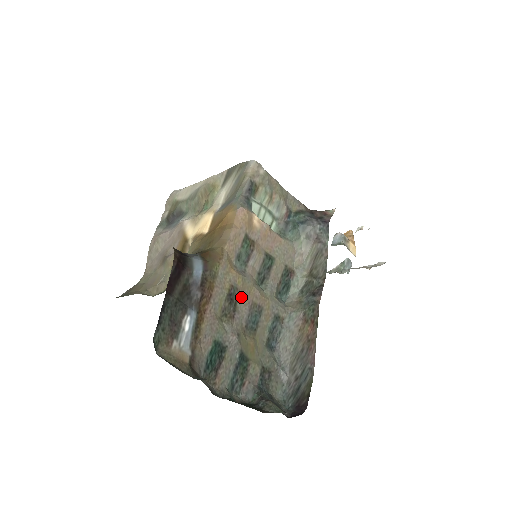
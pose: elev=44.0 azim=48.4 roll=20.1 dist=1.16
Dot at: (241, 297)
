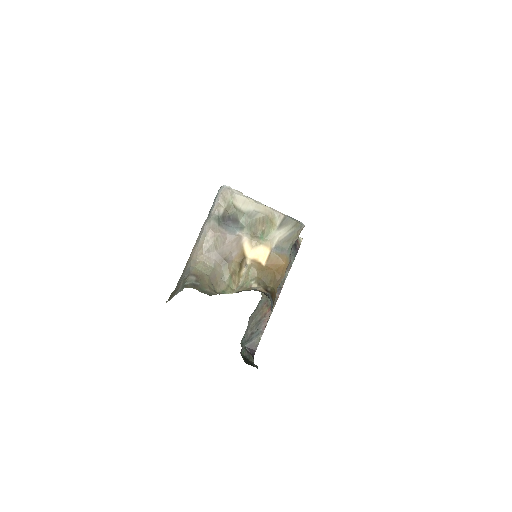
Dot at: occluded
